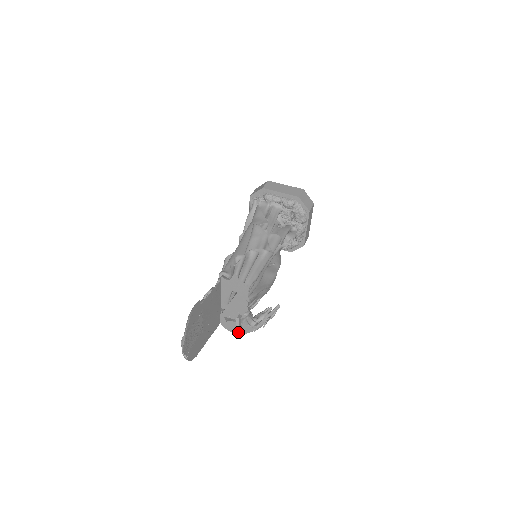
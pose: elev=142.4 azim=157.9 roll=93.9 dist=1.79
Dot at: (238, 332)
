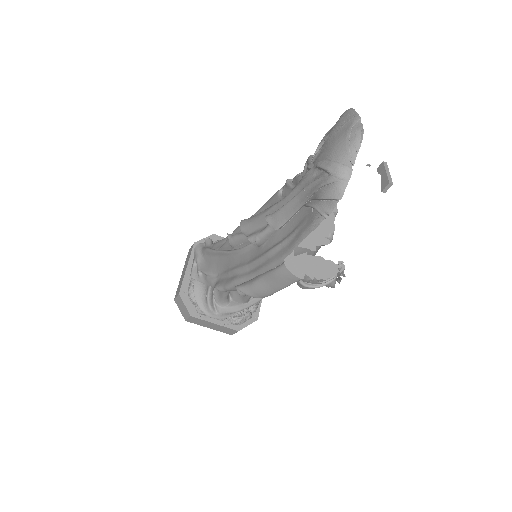
Dot at: (390, 179)
